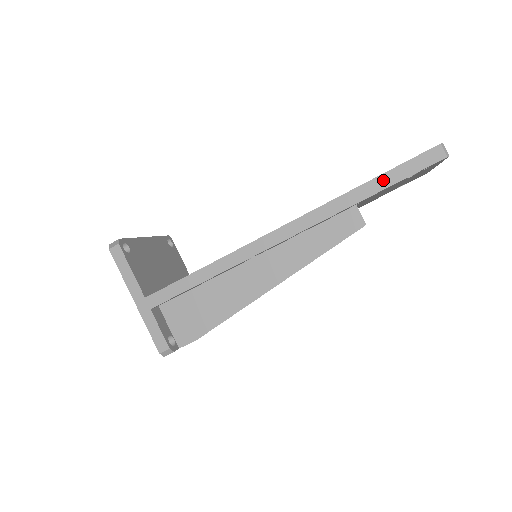
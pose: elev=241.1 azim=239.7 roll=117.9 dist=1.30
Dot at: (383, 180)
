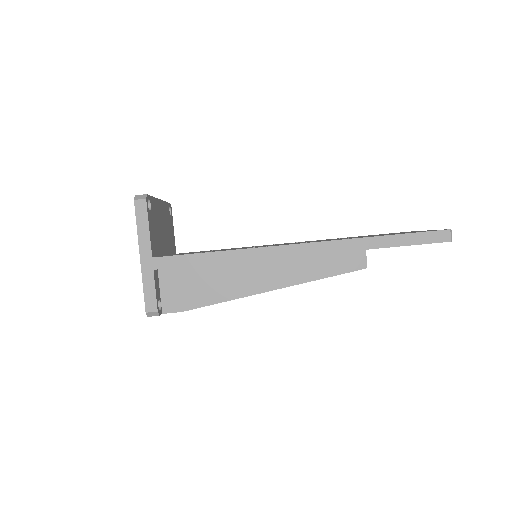
Dot at: (398, 239)
